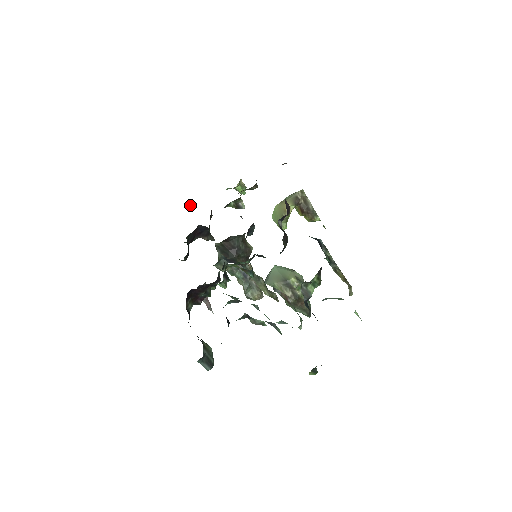
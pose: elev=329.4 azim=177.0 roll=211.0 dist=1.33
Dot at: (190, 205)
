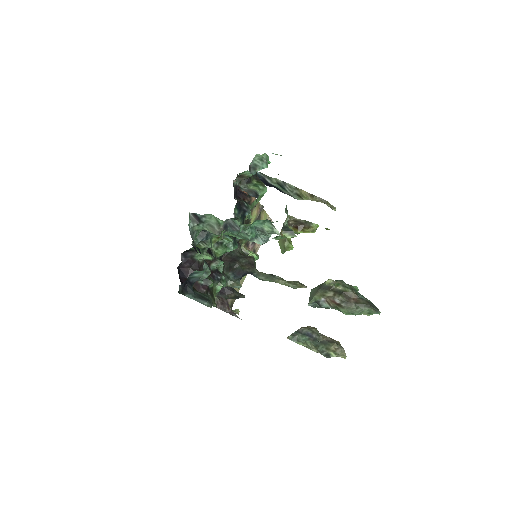
Dot at: (237, 312)
